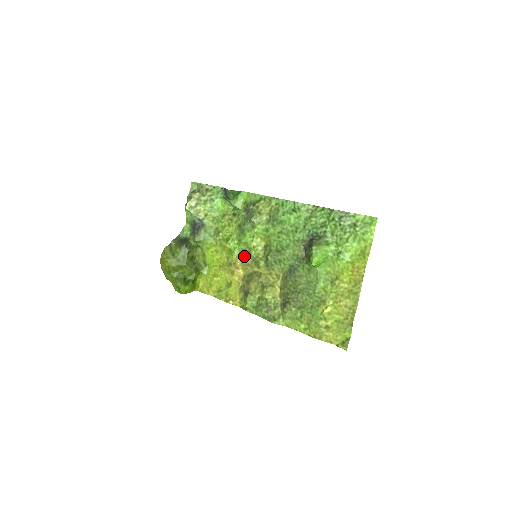
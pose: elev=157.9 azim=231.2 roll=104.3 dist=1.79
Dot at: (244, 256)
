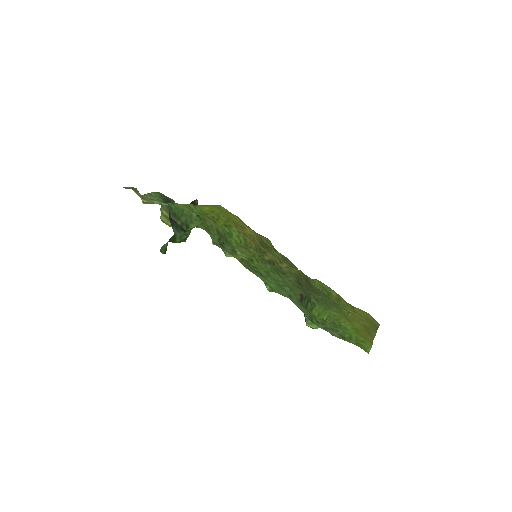
Dot at: (244, 237)
